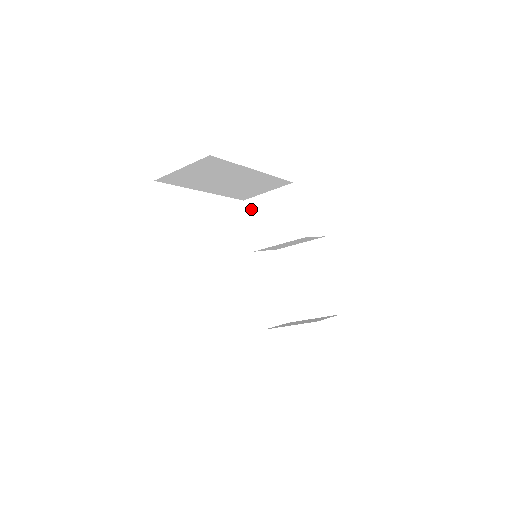
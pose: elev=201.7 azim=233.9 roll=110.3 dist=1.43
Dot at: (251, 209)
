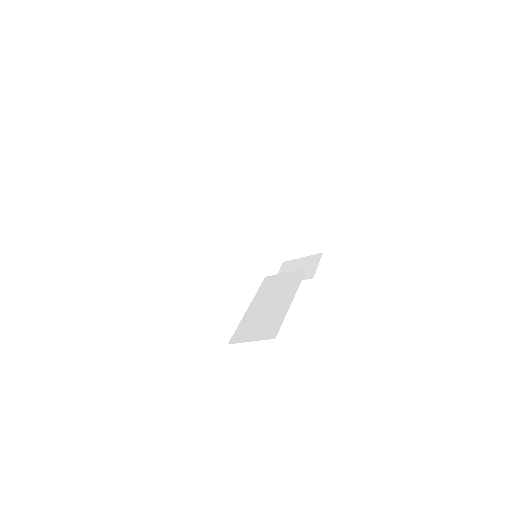
Dot at: (230, 202)
